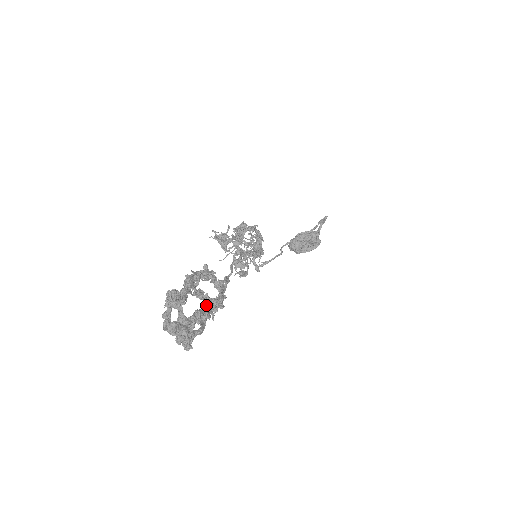
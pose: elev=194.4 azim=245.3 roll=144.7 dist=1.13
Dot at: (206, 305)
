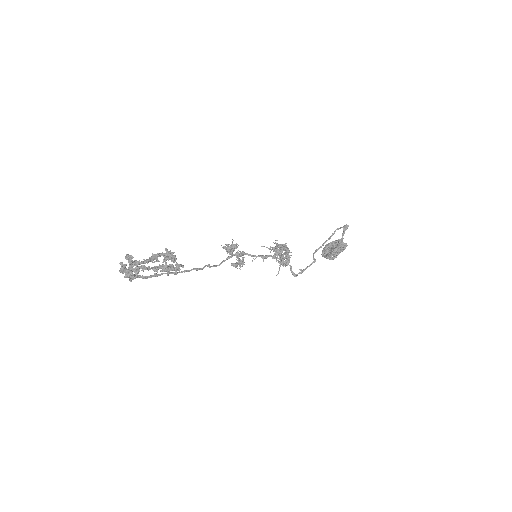
Dot at: (158, 266)
